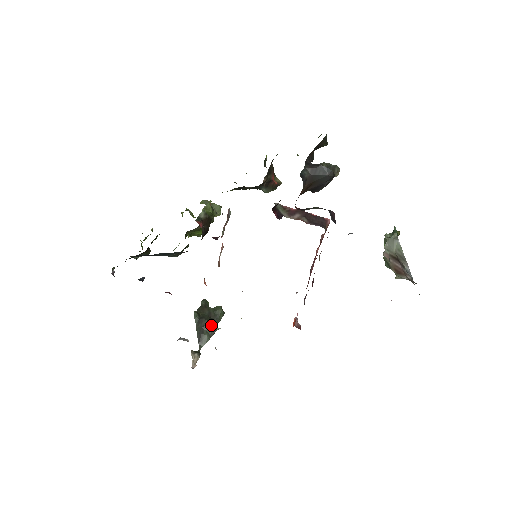
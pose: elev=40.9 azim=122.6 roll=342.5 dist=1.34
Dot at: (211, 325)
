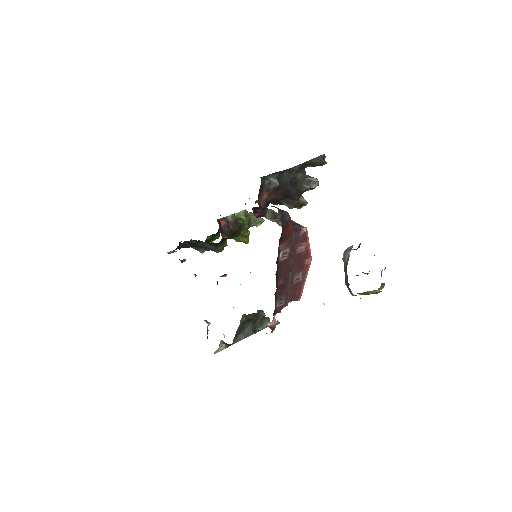
Dot at: (250, 328)
